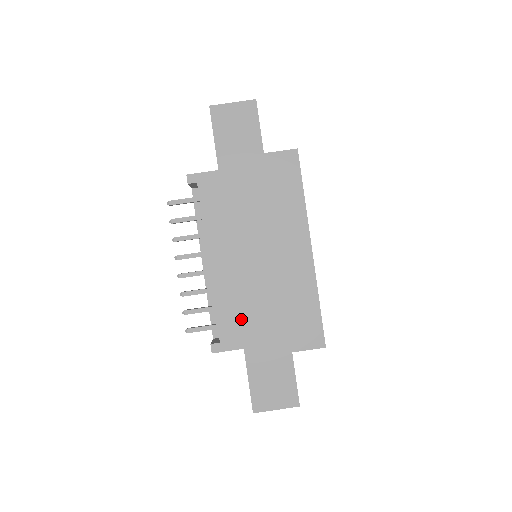
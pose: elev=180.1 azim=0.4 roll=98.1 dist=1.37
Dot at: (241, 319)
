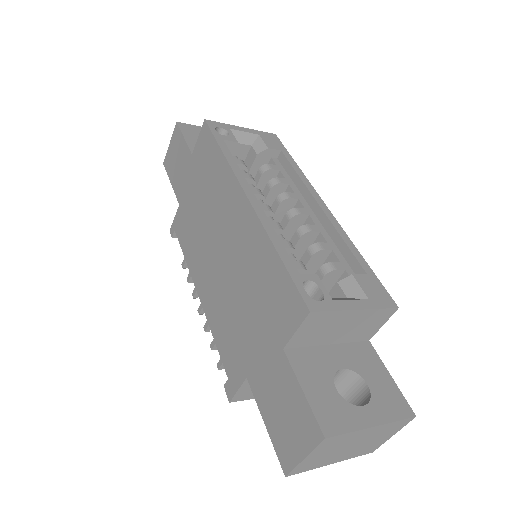
Dot at: (233, 339)
